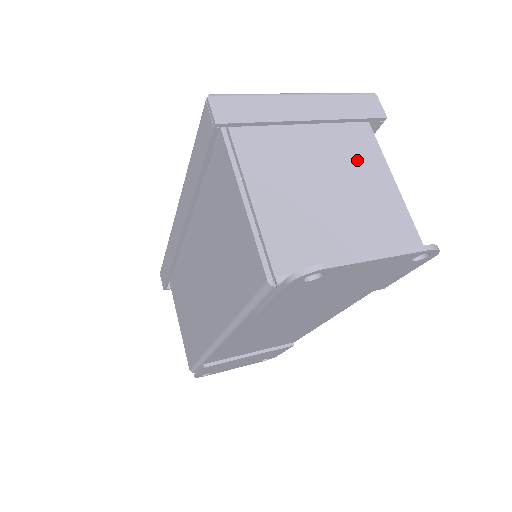
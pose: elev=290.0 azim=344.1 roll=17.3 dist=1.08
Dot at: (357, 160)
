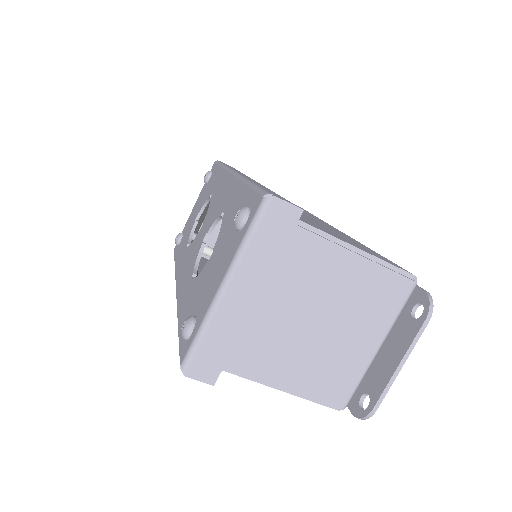
Dot at: (314, 272)
